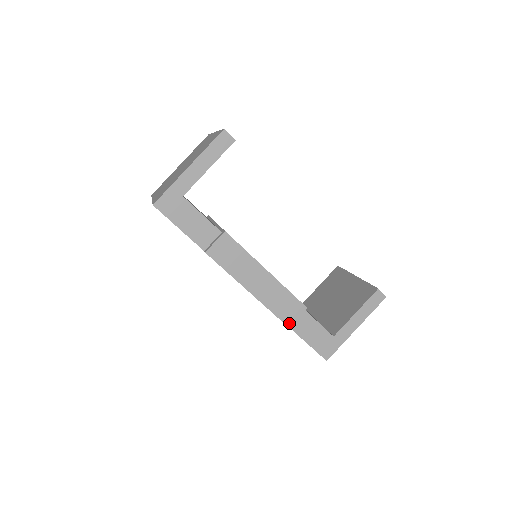
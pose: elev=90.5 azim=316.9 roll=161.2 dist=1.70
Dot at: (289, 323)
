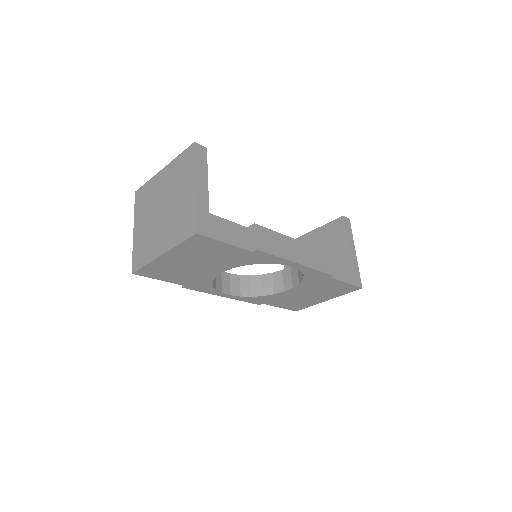
Dot at: (332, 272)
